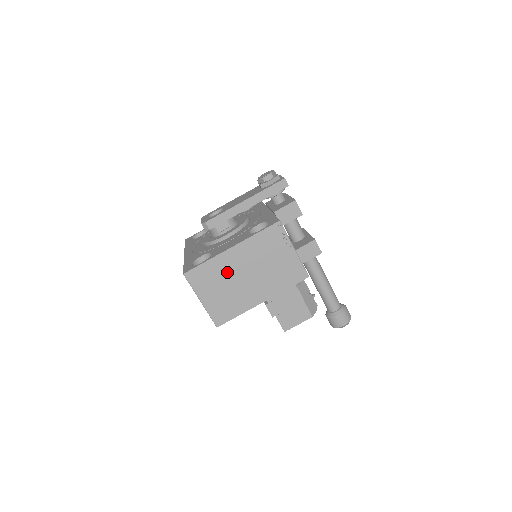
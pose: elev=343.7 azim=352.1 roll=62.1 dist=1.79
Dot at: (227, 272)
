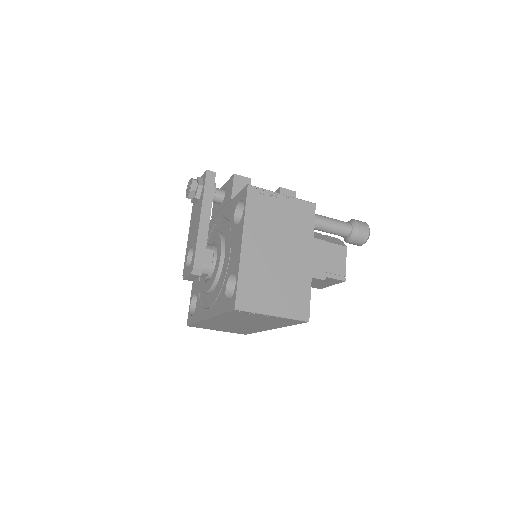
Dot at: (262, 268)
